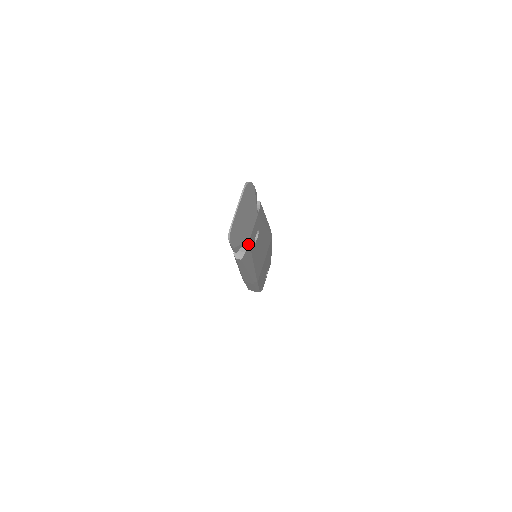
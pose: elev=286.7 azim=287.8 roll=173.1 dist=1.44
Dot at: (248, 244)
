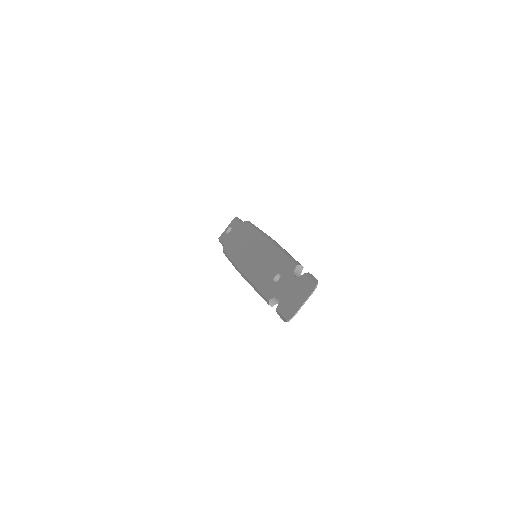
Dot at: occluded
